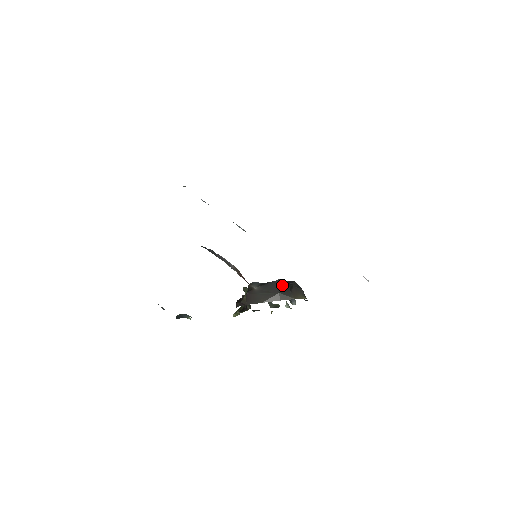
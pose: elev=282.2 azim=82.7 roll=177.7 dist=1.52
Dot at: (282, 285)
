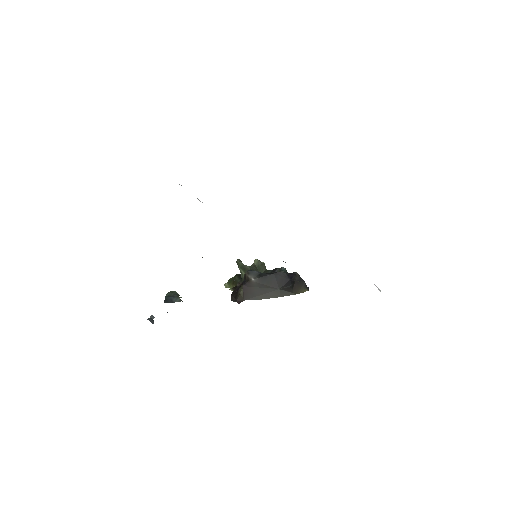
Dot at: (283, 280)
